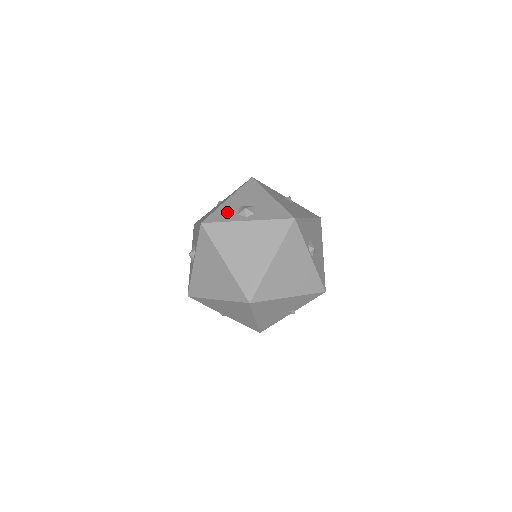
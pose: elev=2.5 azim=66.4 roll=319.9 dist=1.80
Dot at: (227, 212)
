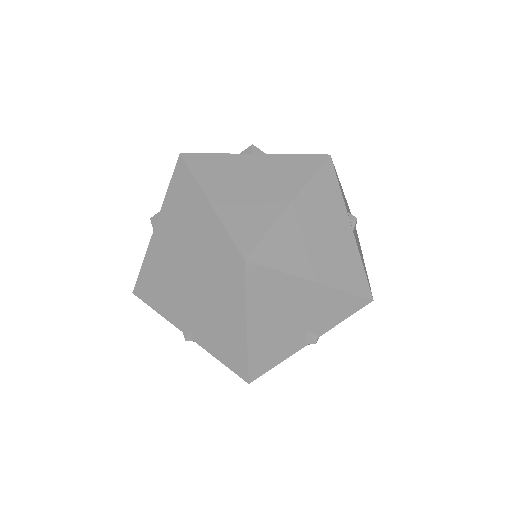
Dot at: occluded
